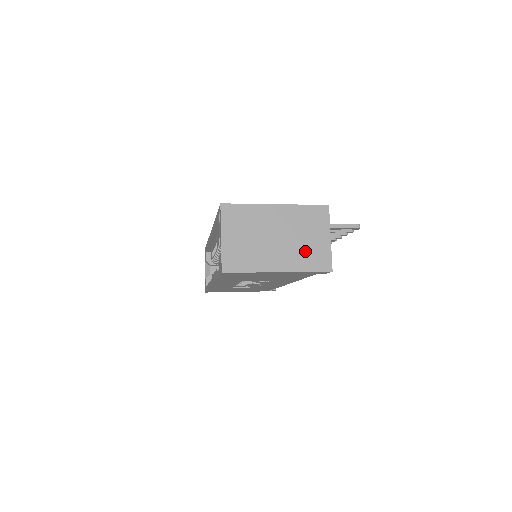
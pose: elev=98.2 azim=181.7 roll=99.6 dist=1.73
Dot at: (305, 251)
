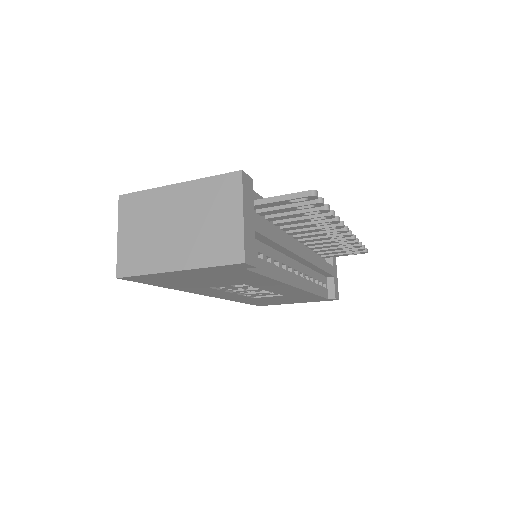
Dot at: (209, 239)
